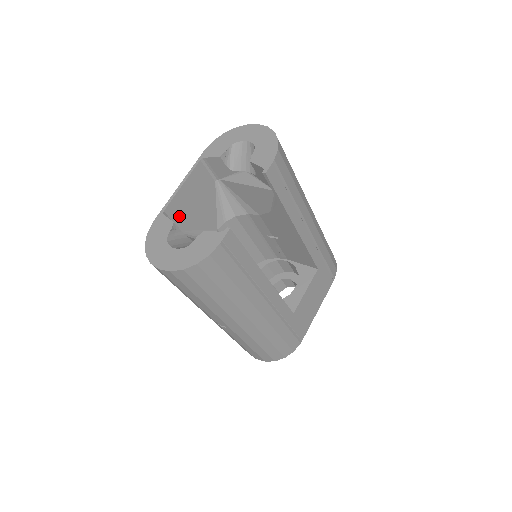
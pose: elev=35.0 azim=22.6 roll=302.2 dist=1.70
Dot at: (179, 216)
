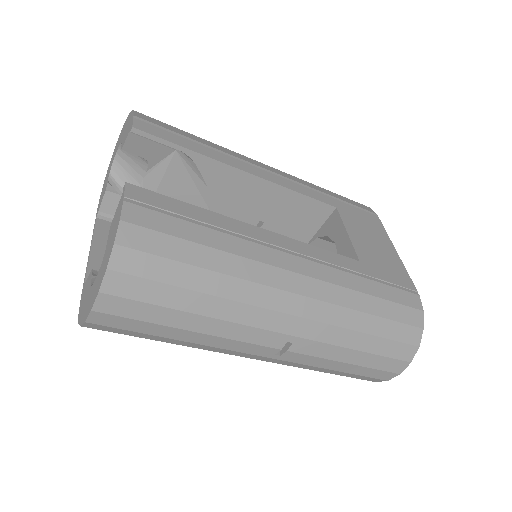
Dot at: occluded
